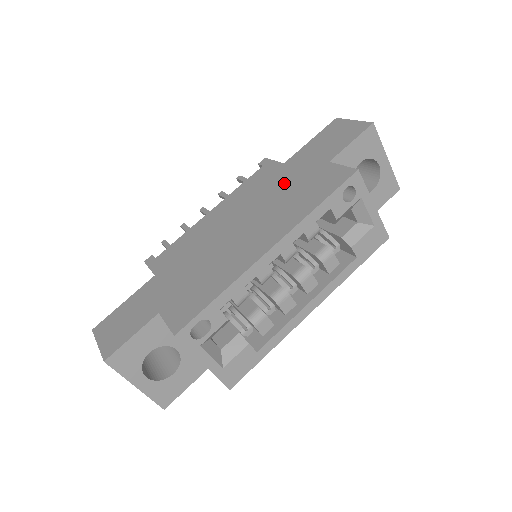
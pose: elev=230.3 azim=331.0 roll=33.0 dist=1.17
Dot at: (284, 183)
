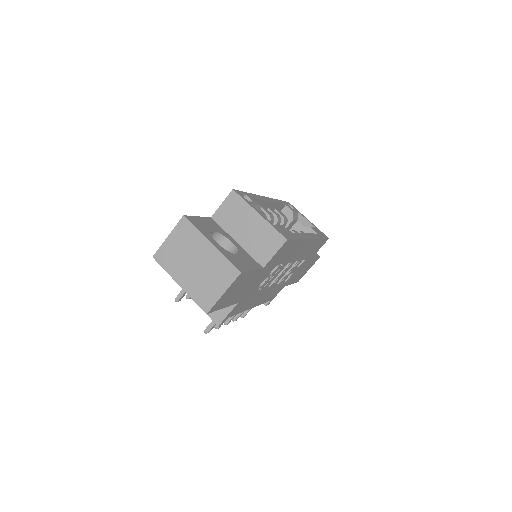
Dot at: occluded
